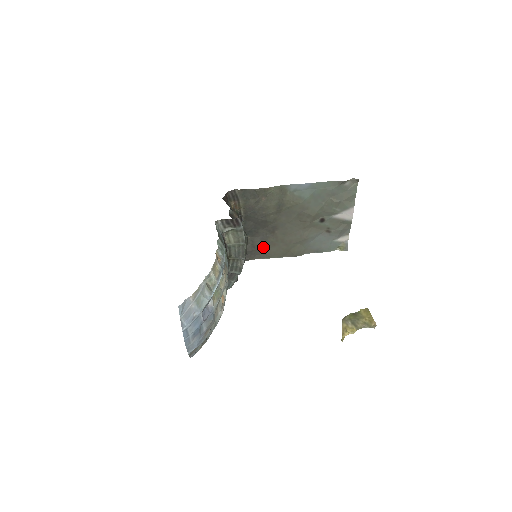
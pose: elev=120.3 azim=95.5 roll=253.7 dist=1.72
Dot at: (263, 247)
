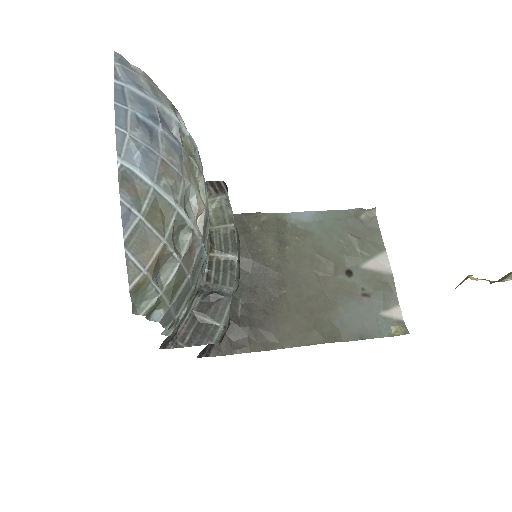
Dot at: (268, 324)
